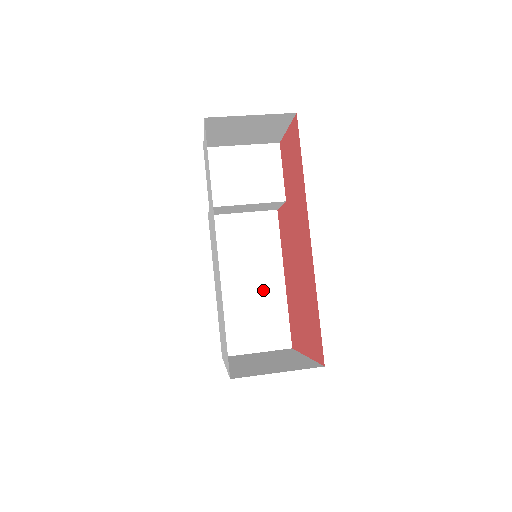
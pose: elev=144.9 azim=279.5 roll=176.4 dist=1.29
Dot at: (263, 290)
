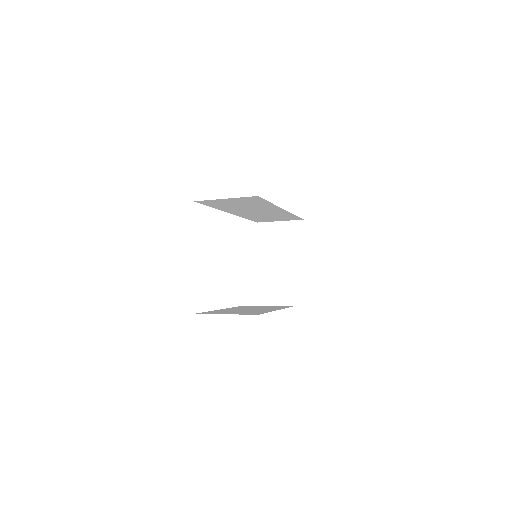
Dot at: occluded
